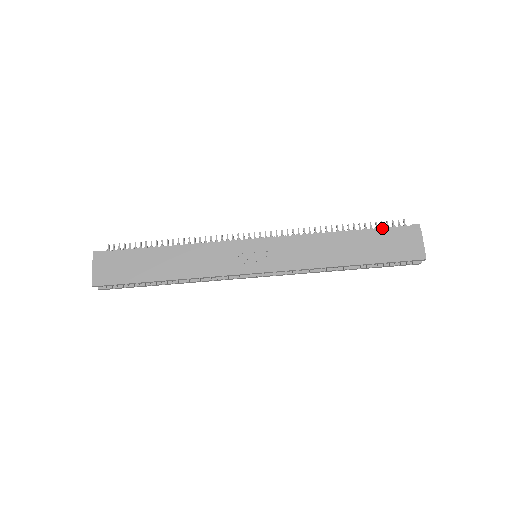
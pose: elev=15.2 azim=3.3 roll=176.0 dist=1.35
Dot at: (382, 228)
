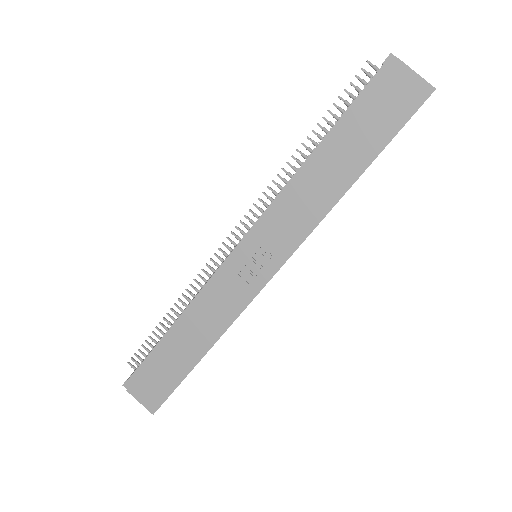
Dot at: (352, 103)
